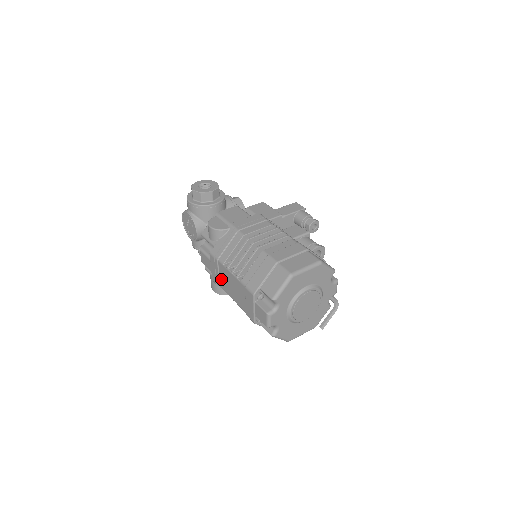
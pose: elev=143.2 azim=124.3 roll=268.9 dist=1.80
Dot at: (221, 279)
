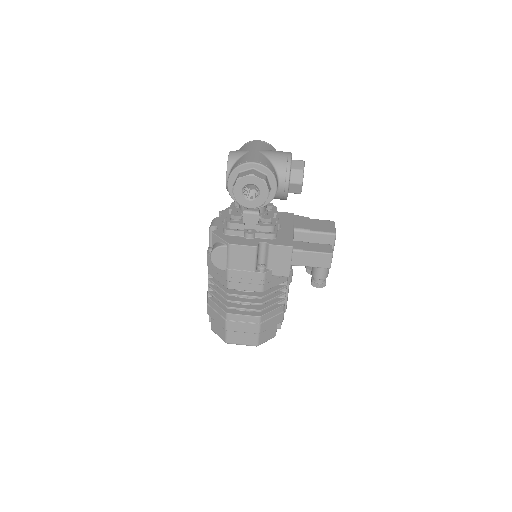
Dot at: occluded
